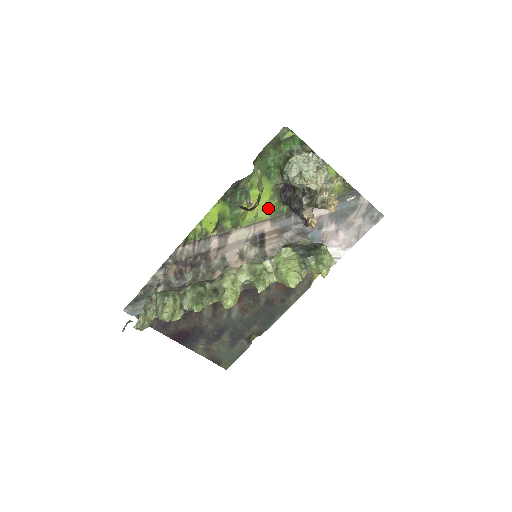
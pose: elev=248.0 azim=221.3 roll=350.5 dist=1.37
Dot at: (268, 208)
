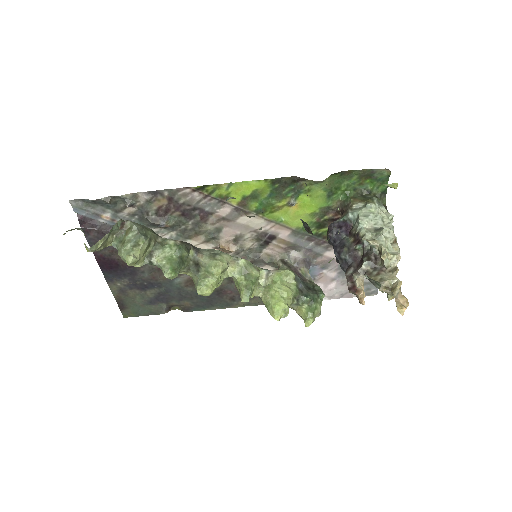
Dot at: occluded
